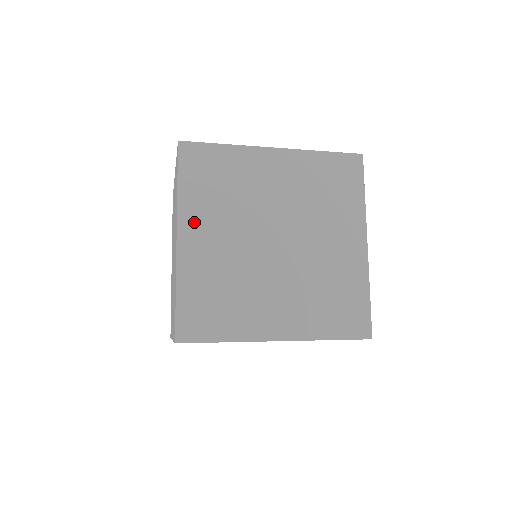
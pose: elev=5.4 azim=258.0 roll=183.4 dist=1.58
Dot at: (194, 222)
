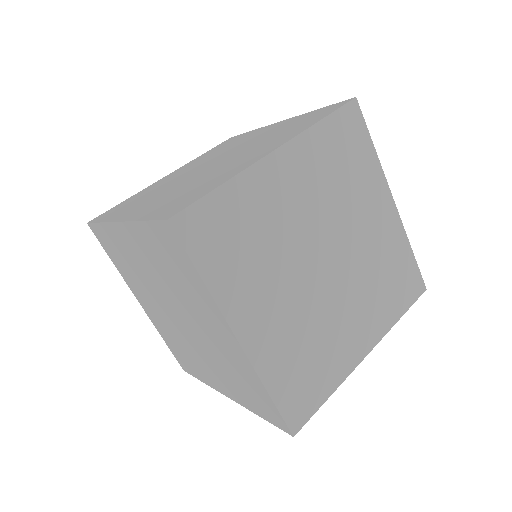
Dot at: occluded
